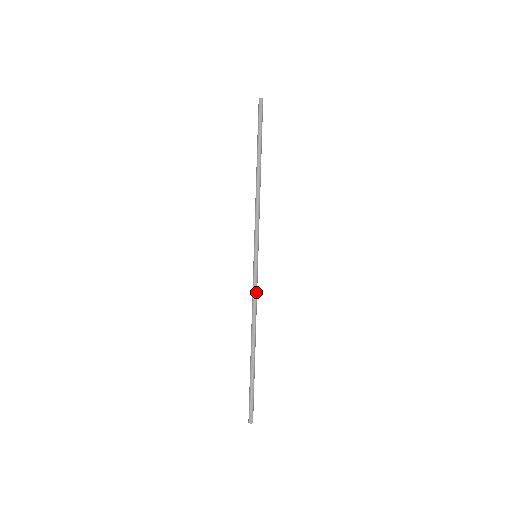
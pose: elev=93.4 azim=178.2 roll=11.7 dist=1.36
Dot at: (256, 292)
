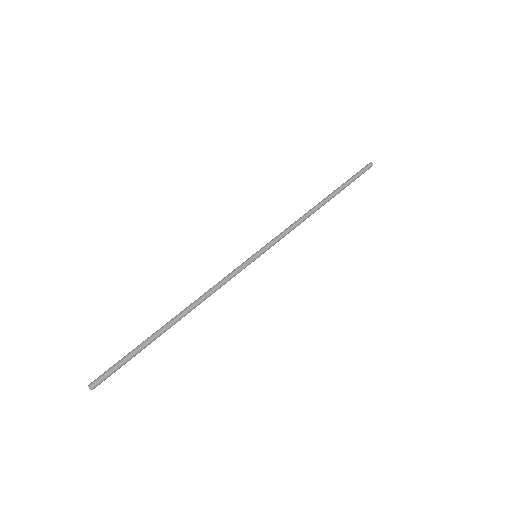
Dot at: (224, 279)
